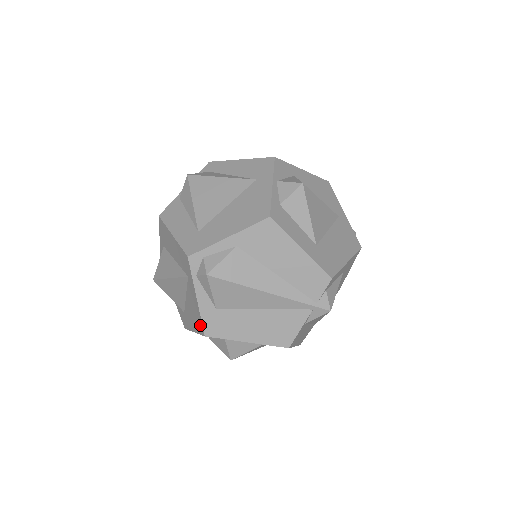
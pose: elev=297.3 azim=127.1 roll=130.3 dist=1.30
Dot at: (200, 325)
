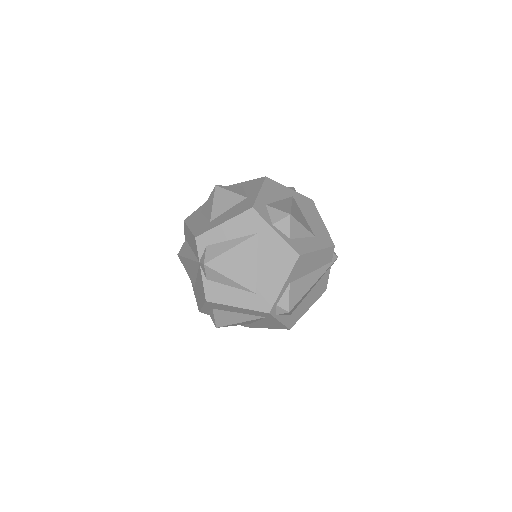
Dot at: (283, 328)
